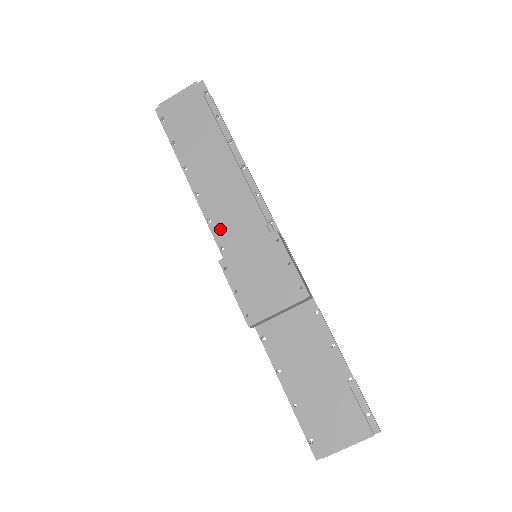
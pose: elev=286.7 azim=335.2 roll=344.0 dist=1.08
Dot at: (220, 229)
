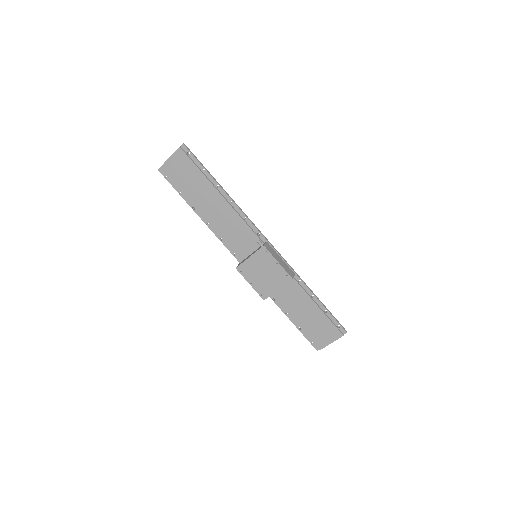
Dot at: (229, 244)
